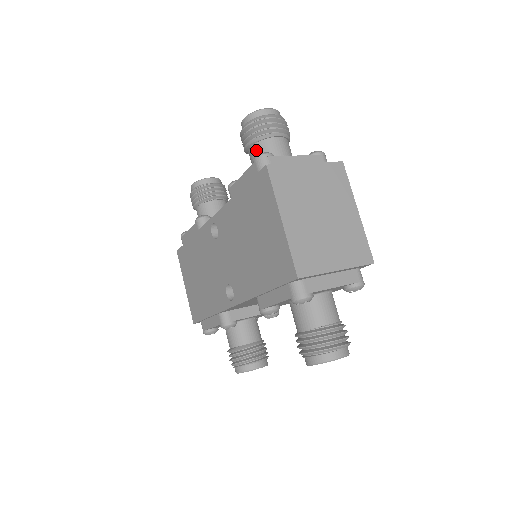
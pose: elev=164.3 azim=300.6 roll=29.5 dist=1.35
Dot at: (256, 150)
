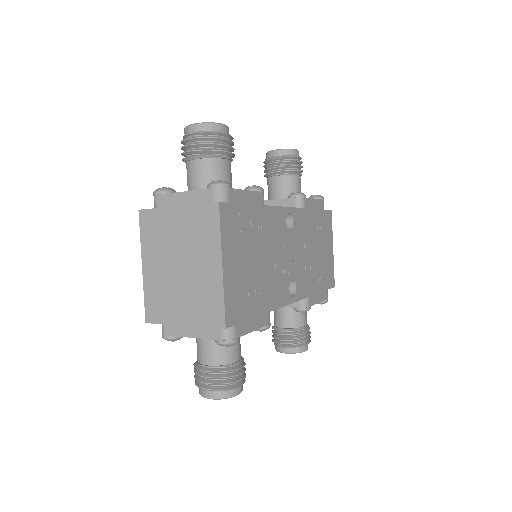
Dot at: occluded
